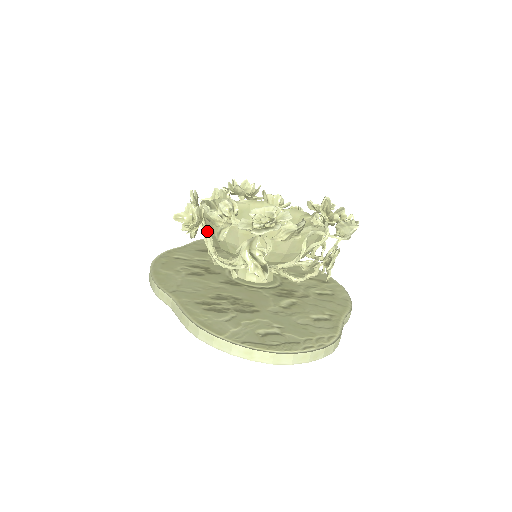
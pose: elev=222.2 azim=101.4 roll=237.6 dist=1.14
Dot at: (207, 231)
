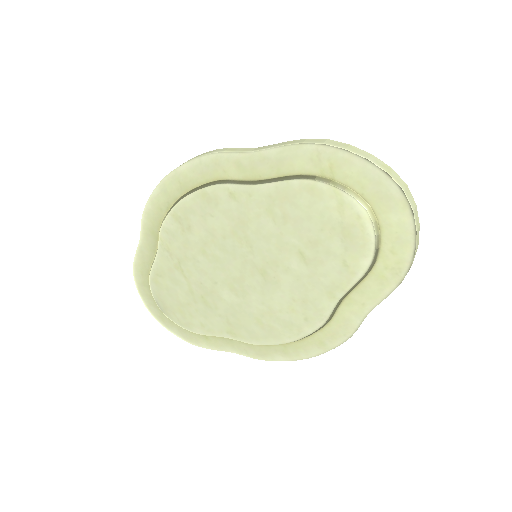
Dot at: occluded
